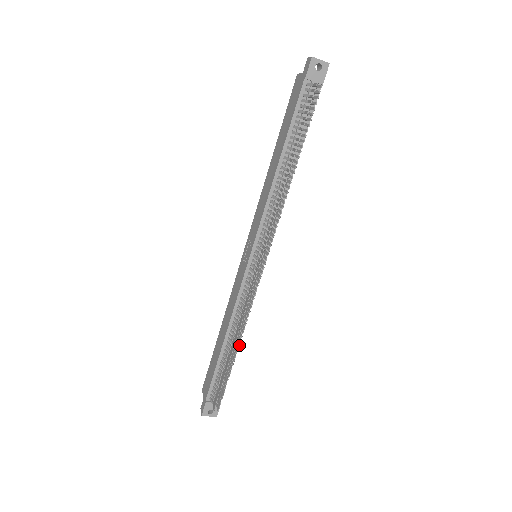
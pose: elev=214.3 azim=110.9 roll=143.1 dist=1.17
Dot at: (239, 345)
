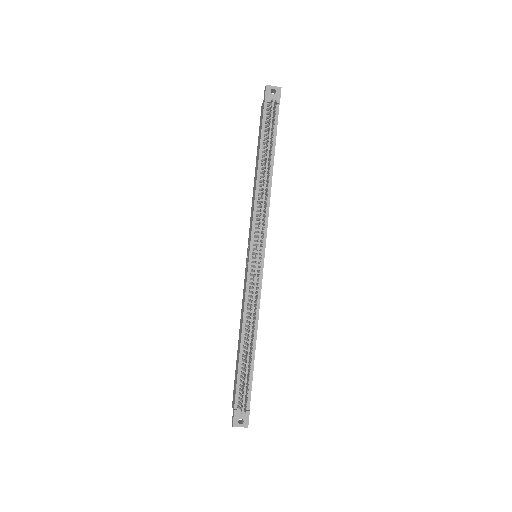
Dot at: (253, 338)
